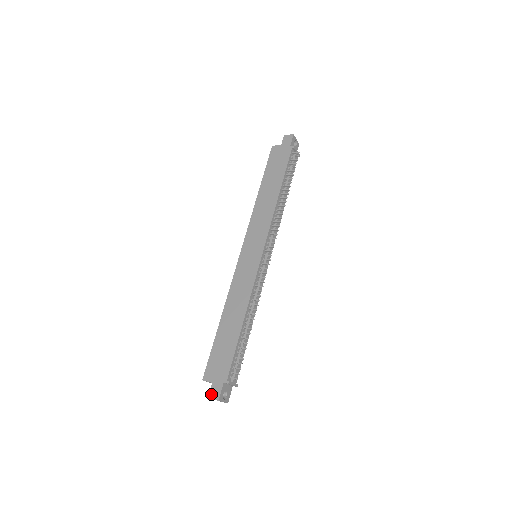
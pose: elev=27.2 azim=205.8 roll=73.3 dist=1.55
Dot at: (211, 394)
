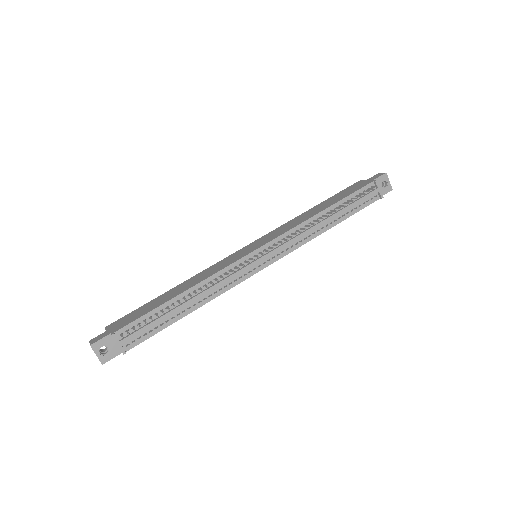
Dot at: (94, 339)
